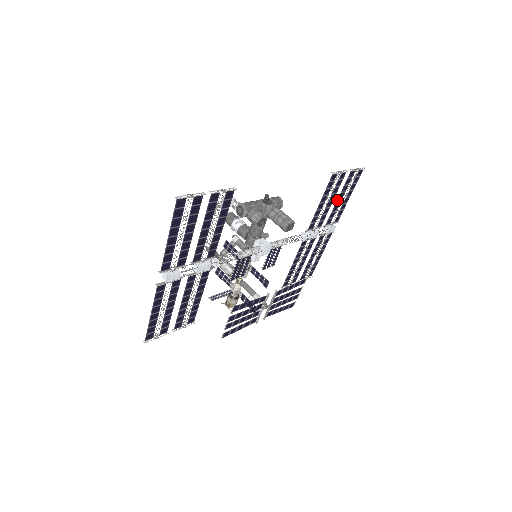
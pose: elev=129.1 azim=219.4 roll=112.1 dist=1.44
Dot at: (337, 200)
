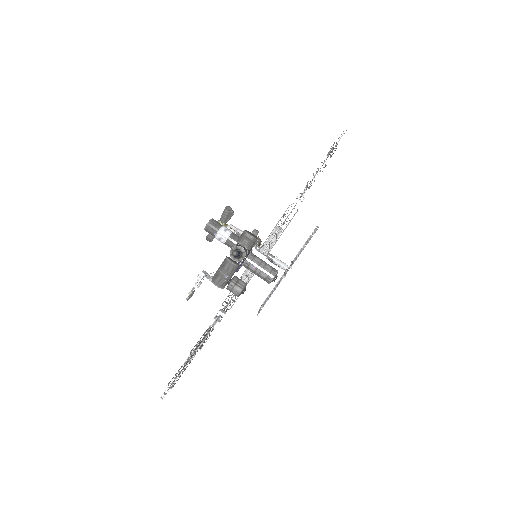
Dot at: occluded
